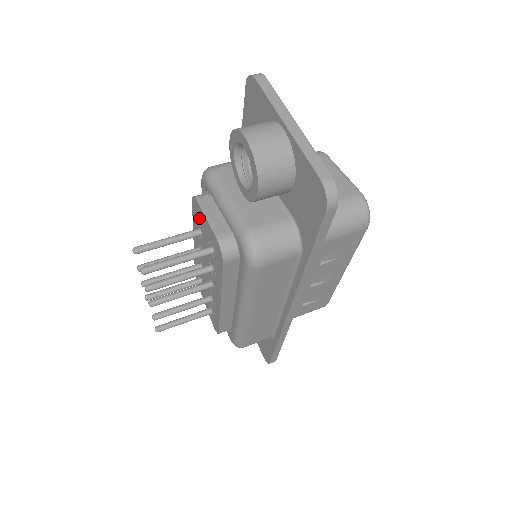
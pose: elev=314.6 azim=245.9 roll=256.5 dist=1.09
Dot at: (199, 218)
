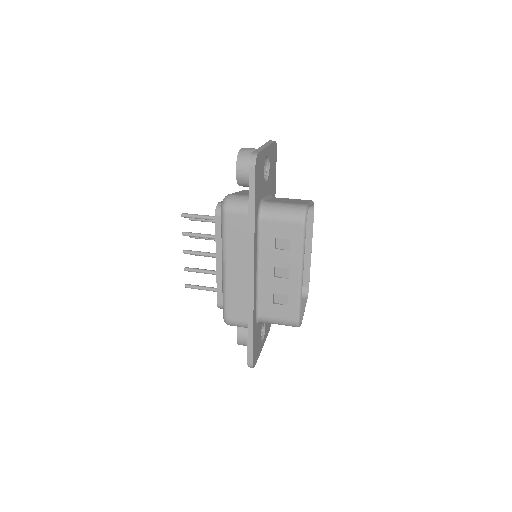
Dot at: occluded
